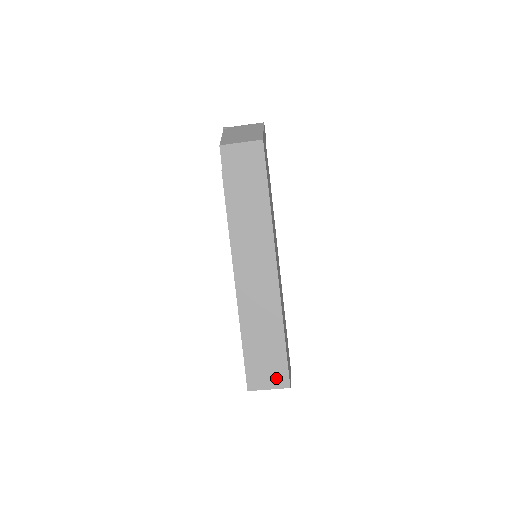
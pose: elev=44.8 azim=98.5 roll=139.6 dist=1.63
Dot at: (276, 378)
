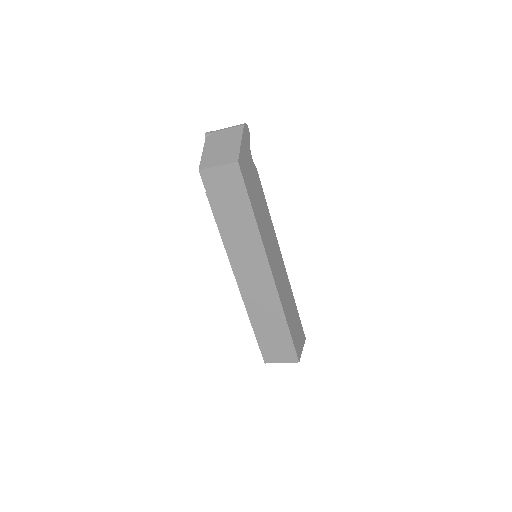
Dot at: (286, 355)
